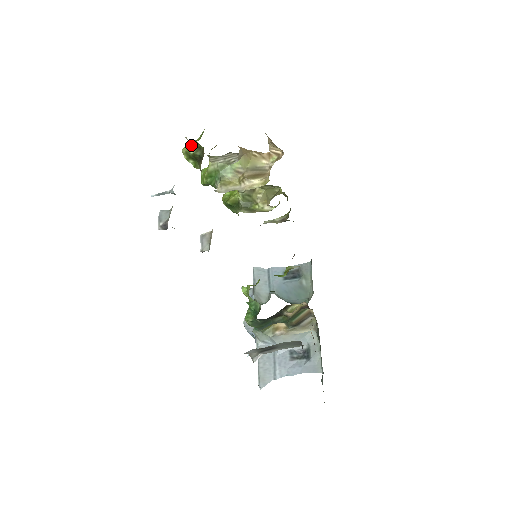
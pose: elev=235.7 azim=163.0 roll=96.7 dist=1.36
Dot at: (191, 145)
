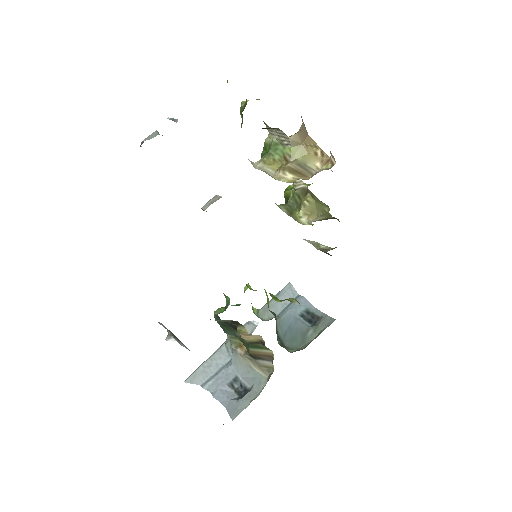
Dot at: occluded
